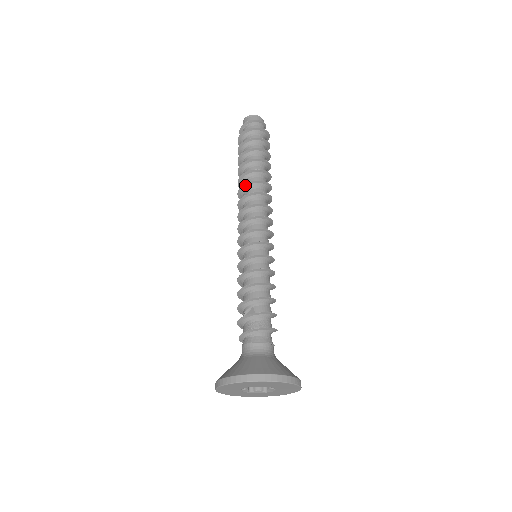
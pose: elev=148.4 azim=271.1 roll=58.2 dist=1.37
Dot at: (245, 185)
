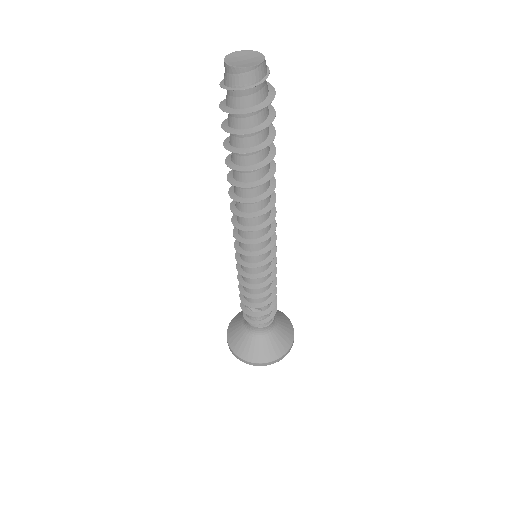
Dot at: (246, 202)
